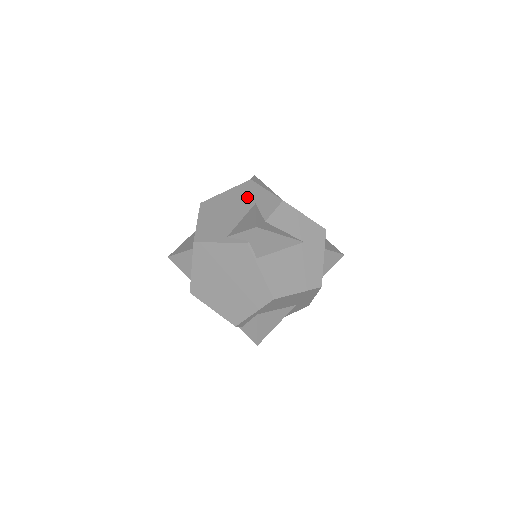
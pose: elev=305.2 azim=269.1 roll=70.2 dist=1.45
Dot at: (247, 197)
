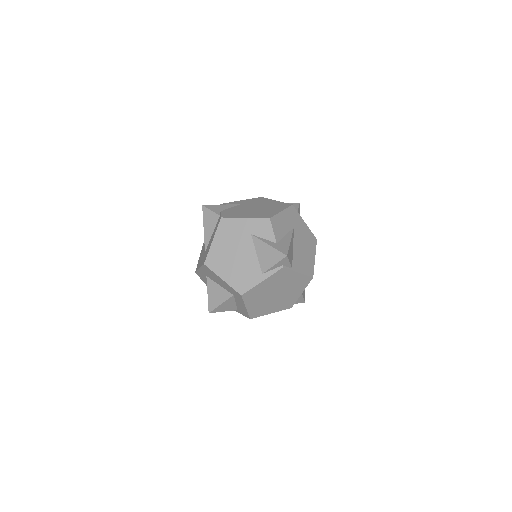
Dot at: (238, 234)
